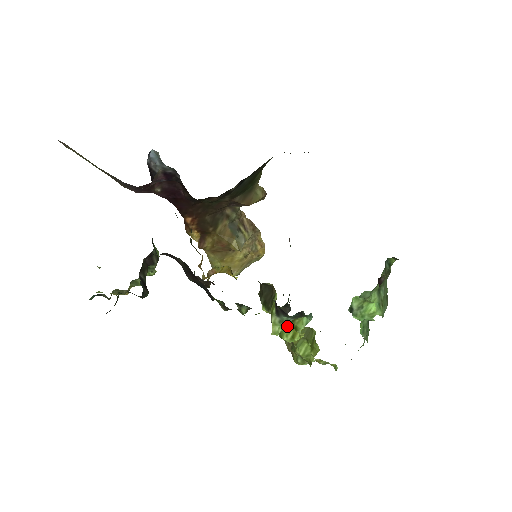
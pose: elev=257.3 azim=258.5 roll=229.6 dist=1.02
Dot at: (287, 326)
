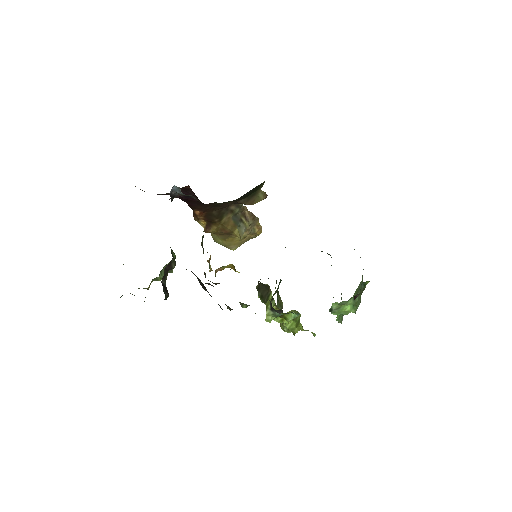
Dot at: occluded
